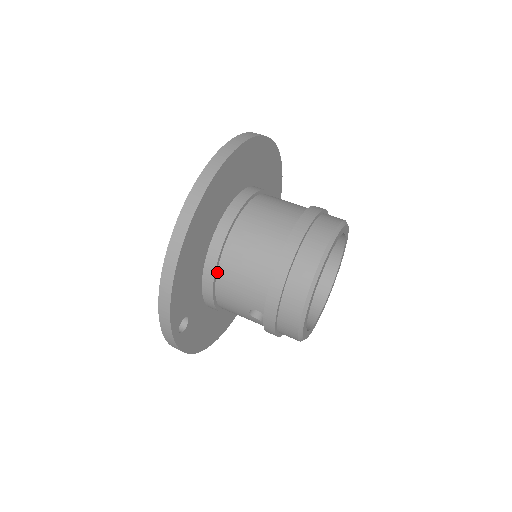
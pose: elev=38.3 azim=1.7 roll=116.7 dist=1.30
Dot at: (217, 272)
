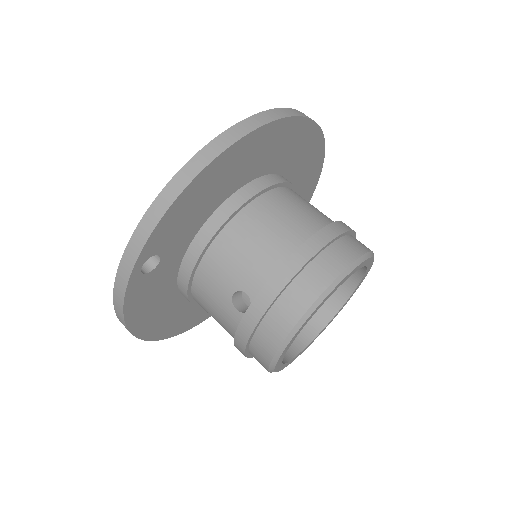
Dot at: (223, 228)
